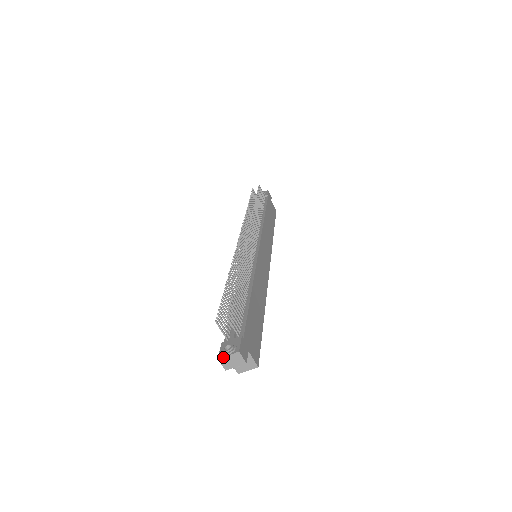
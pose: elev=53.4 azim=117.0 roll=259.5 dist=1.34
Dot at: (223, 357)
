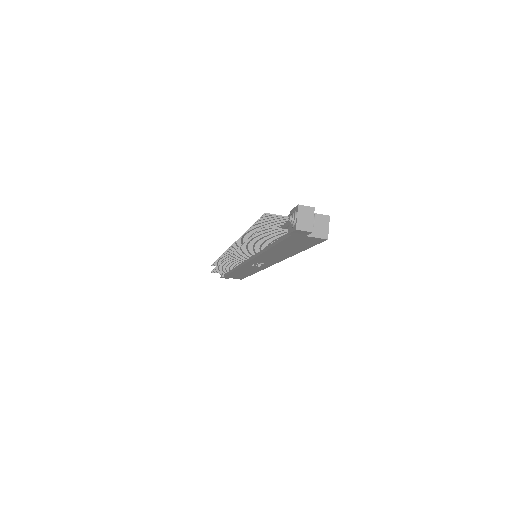
Dot at: (296, 223)
